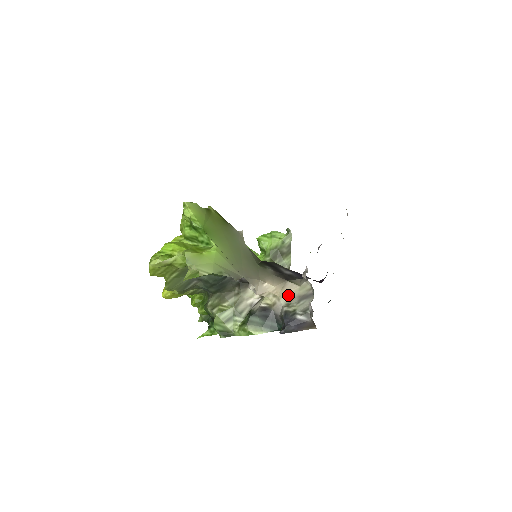
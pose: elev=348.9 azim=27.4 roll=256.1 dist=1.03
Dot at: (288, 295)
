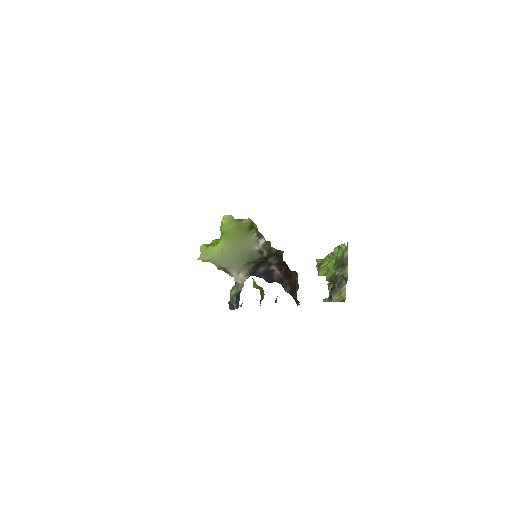
Dot at: (242, 285)
